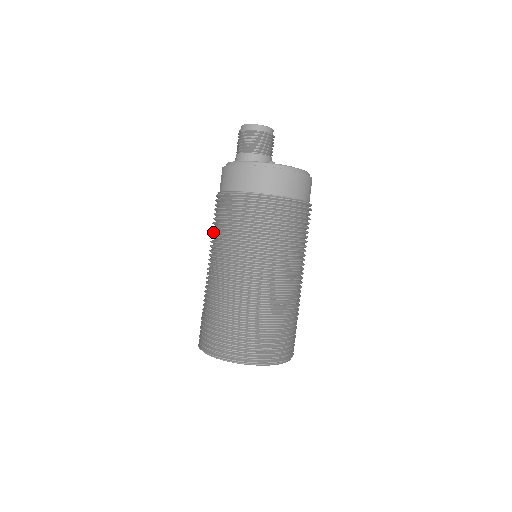
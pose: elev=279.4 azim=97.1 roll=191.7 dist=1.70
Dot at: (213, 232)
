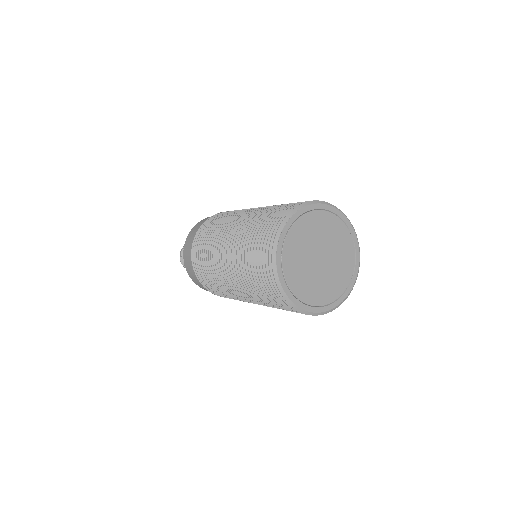
Dot at: (207, 246)
